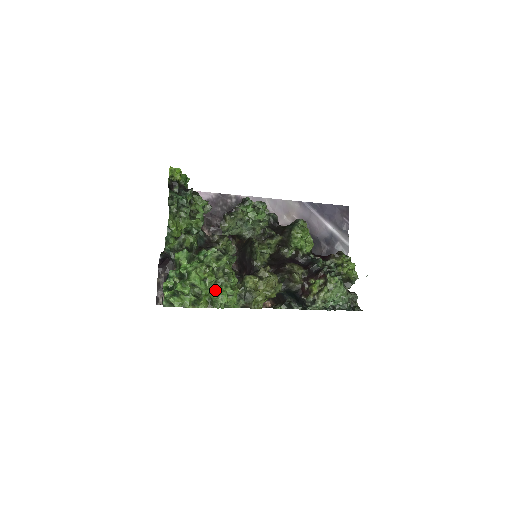
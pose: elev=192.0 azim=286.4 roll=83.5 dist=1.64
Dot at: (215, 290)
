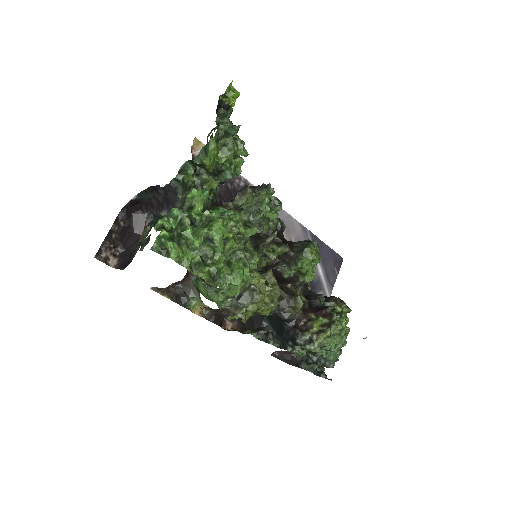
Dot at: (228, 263)
